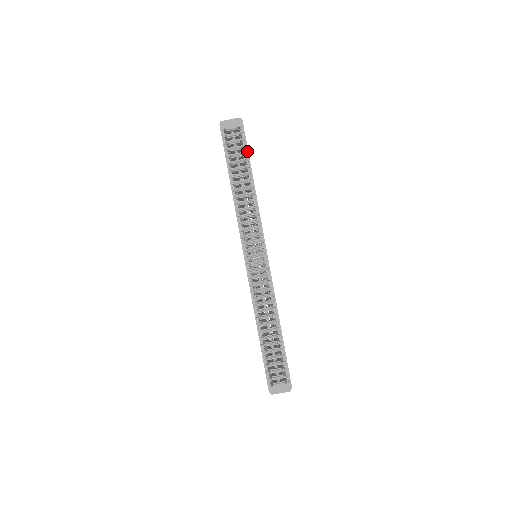
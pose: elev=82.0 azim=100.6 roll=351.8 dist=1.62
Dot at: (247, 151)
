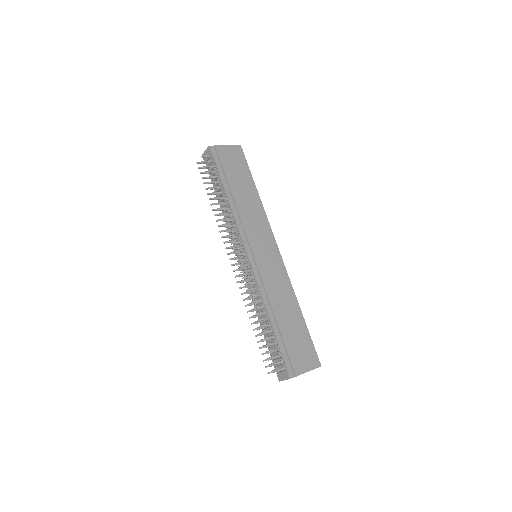
Dot at: (223, 170)
